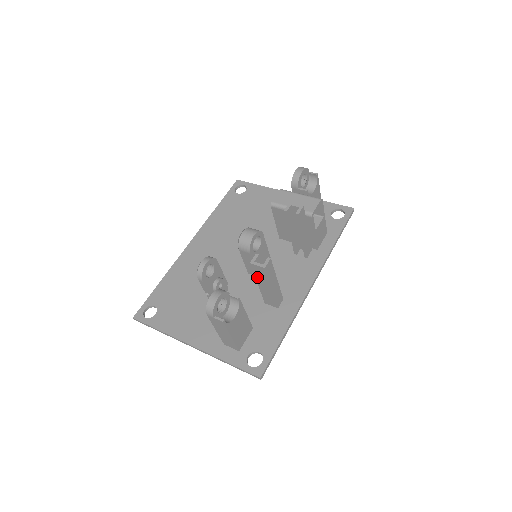
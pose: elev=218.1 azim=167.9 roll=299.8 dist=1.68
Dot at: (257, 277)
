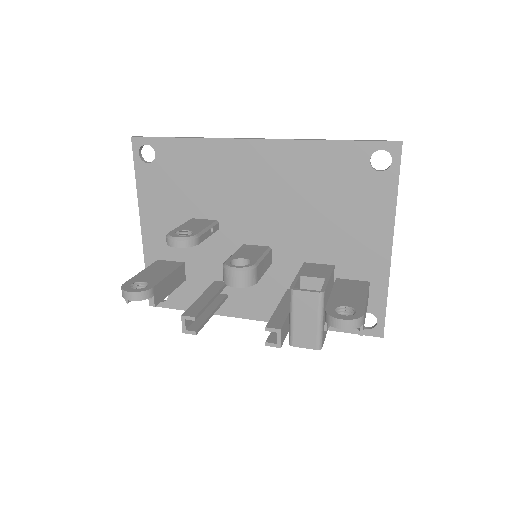
Dot at: occluded
